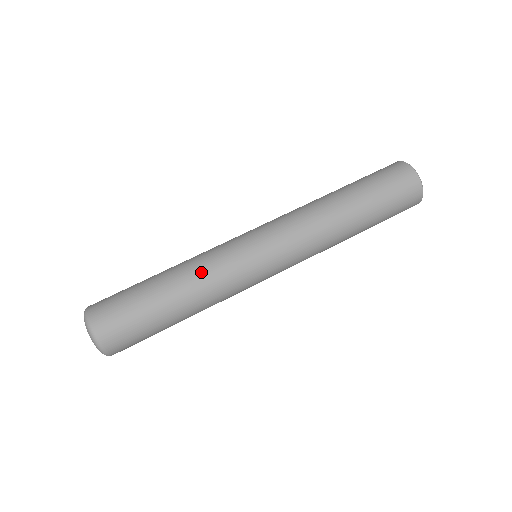
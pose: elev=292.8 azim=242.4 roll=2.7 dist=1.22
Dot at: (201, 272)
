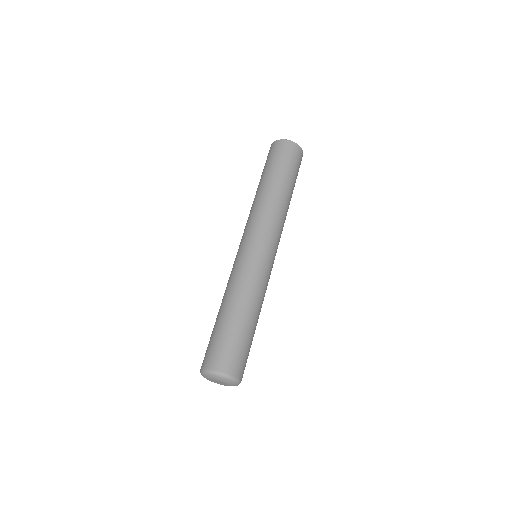
Dot at: (253, 290)
